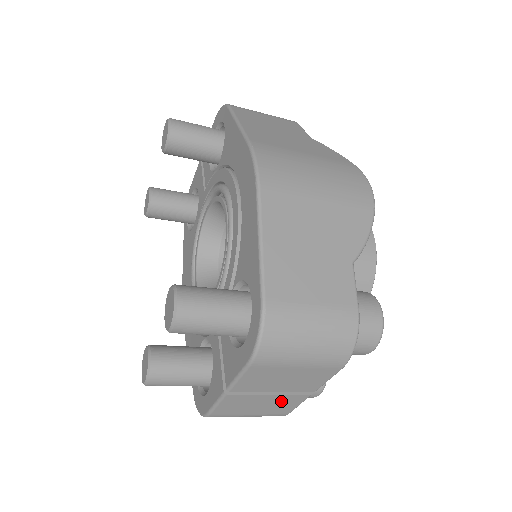
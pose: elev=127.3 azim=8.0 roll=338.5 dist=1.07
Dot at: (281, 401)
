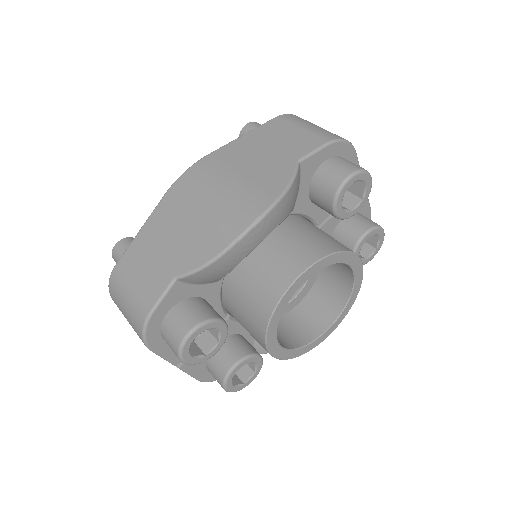
Dot at: occluded
